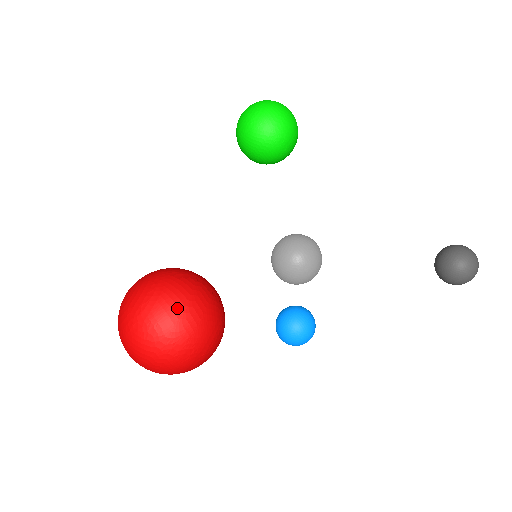
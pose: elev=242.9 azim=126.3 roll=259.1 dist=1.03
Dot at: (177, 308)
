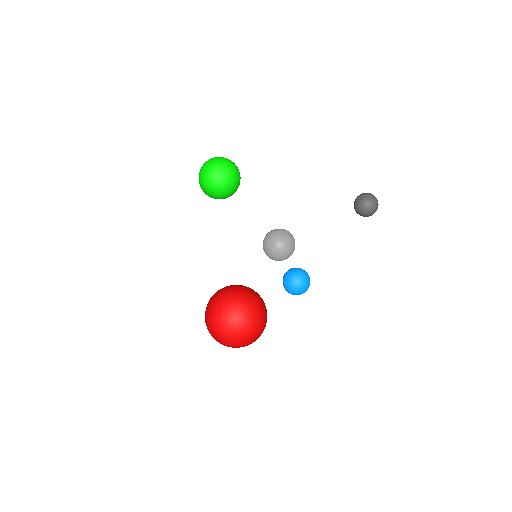
Dot at: (239, 308)
